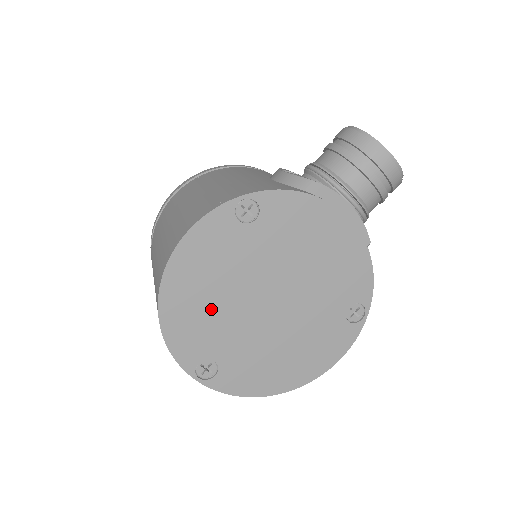
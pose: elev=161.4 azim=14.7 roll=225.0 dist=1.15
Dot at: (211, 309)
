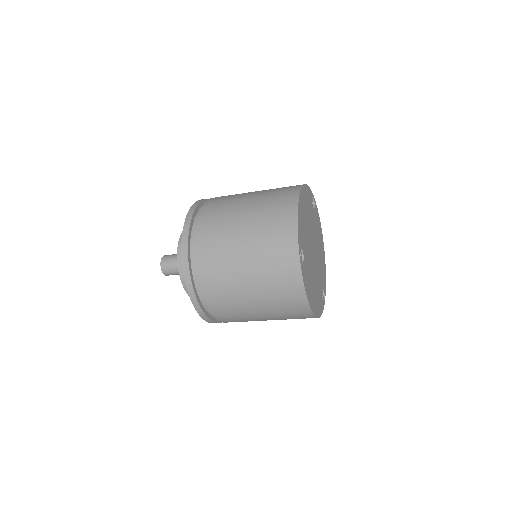
Dot at: (305, 226)
